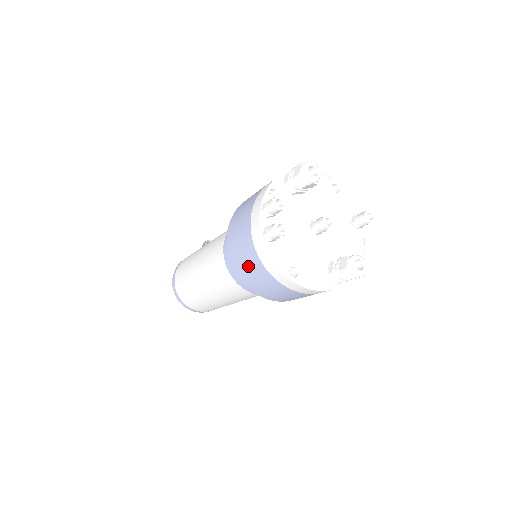
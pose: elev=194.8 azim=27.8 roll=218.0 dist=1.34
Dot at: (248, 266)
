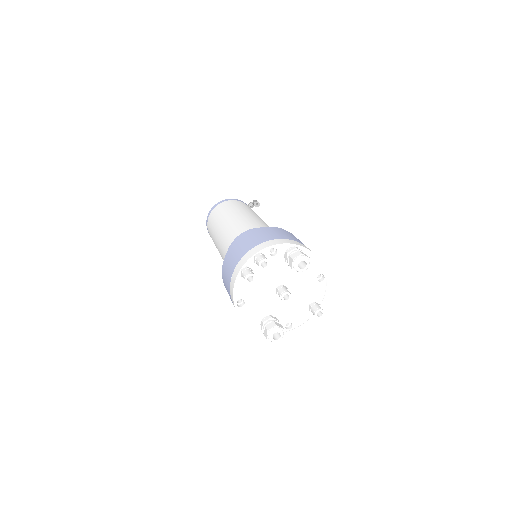
Dot at: (227, 270)
